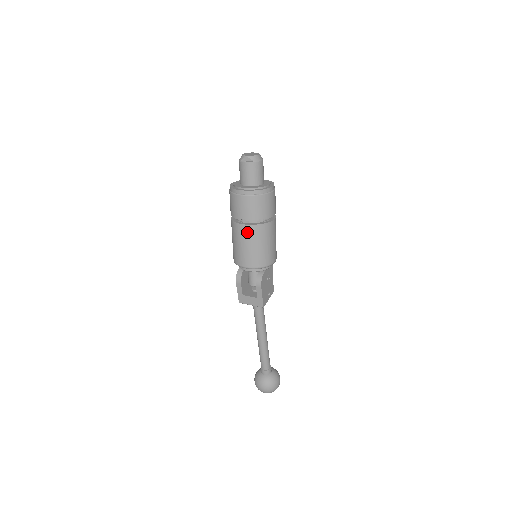
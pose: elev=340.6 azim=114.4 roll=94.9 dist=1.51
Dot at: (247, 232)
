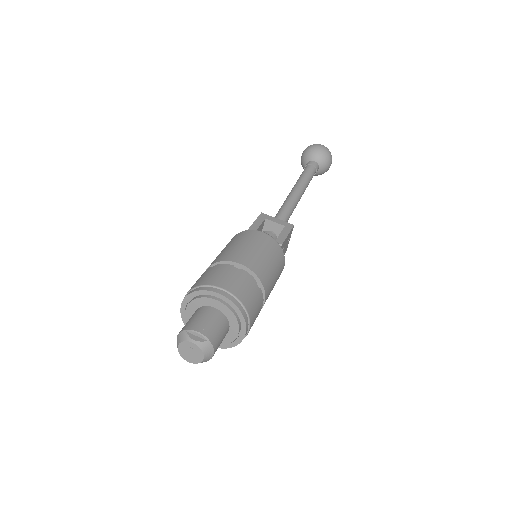
Dot at: occluded
